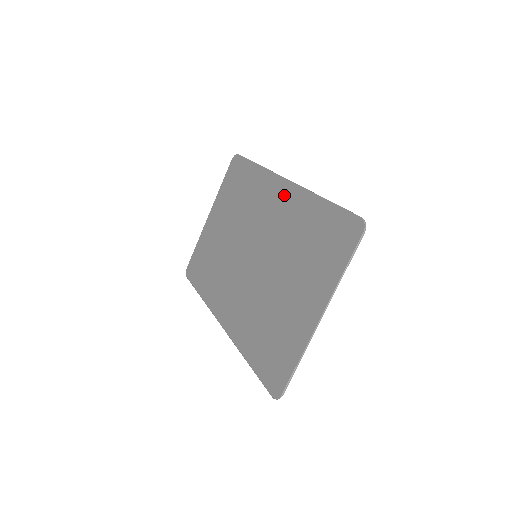
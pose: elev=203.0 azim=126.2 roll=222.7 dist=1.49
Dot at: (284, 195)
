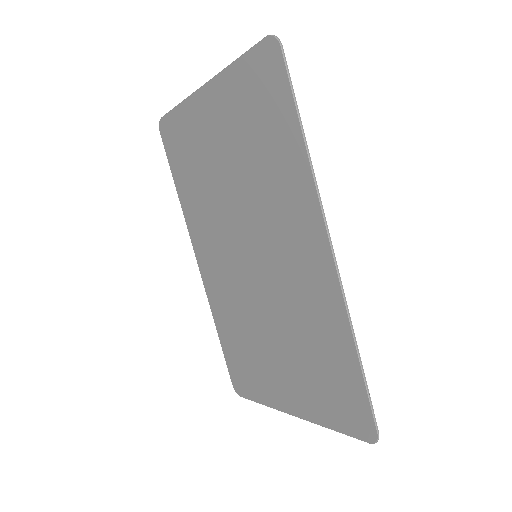
Dot at: (318, 267)
